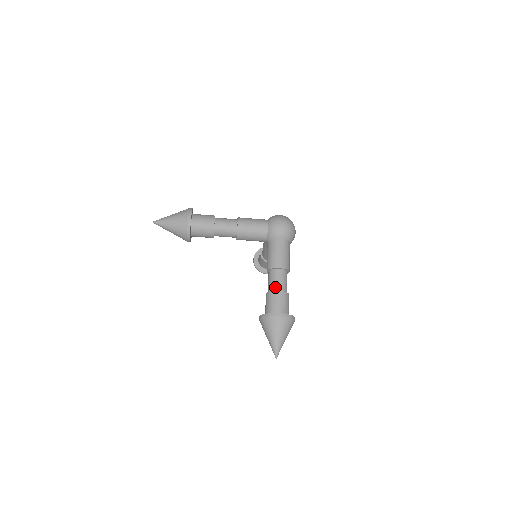
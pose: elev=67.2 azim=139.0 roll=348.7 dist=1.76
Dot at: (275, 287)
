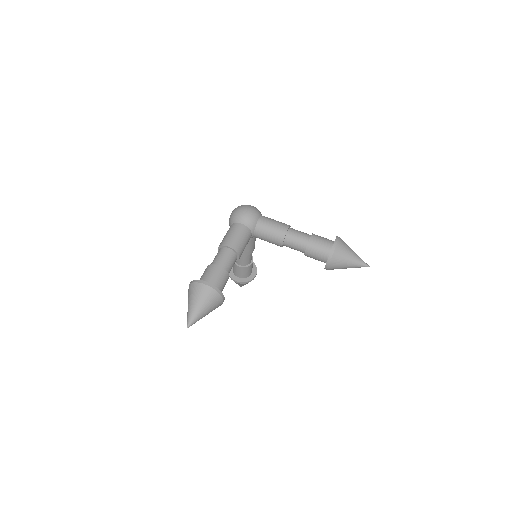
Dot at: (304, 240)
